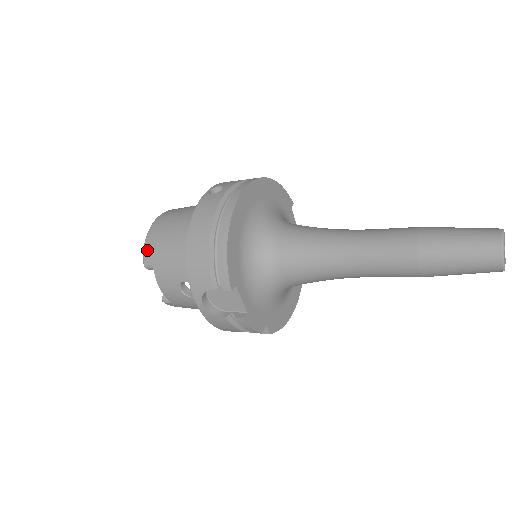
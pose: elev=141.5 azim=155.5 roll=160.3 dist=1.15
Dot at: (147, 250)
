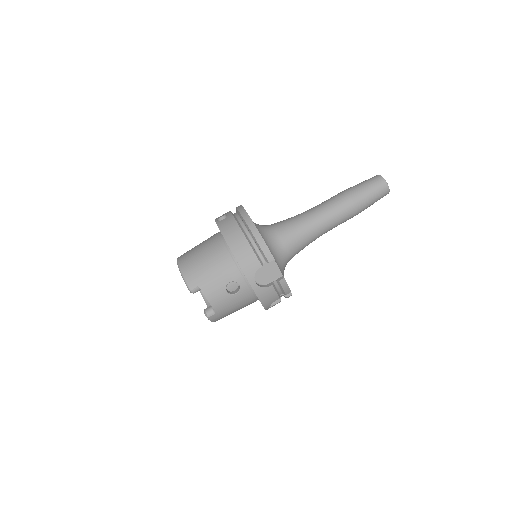
Dot at: (188, 279)
